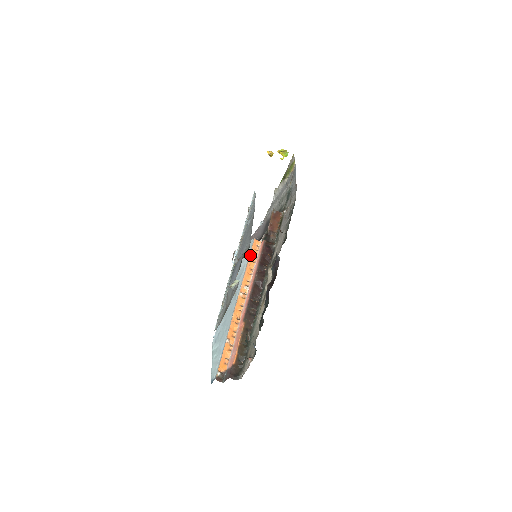
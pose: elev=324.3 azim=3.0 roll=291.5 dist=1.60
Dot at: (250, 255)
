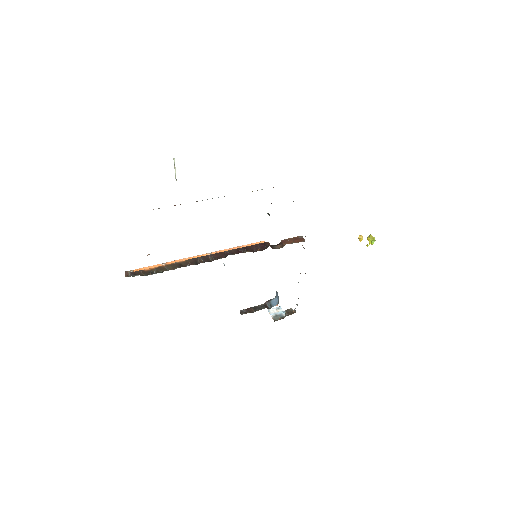
Dot at: (248, 245)
